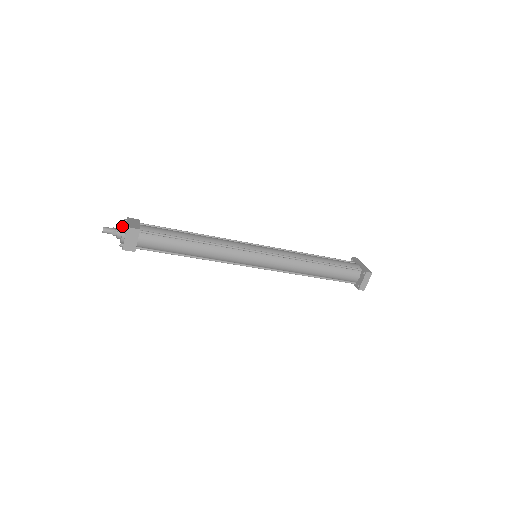
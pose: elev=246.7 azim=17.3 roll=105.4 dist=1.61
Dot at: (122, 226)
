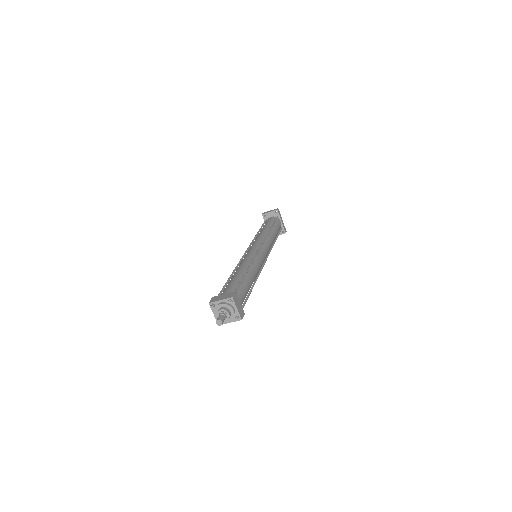
Dot at: (226, 306)
